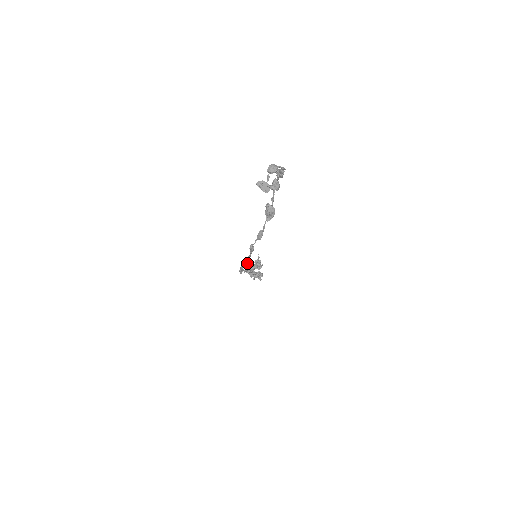
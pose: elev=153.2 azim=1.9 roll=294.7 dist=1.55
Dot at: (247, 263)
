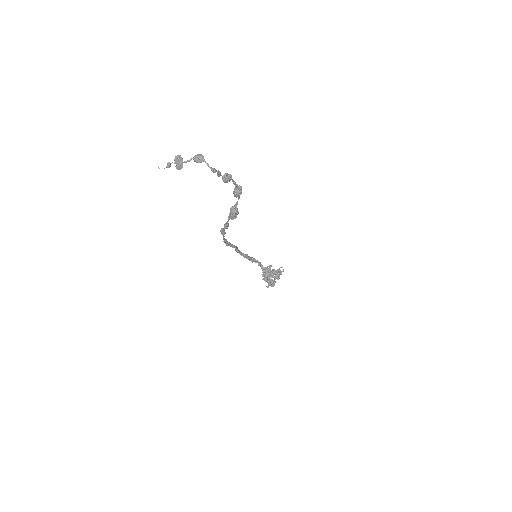
Dot at: (232, 247)
